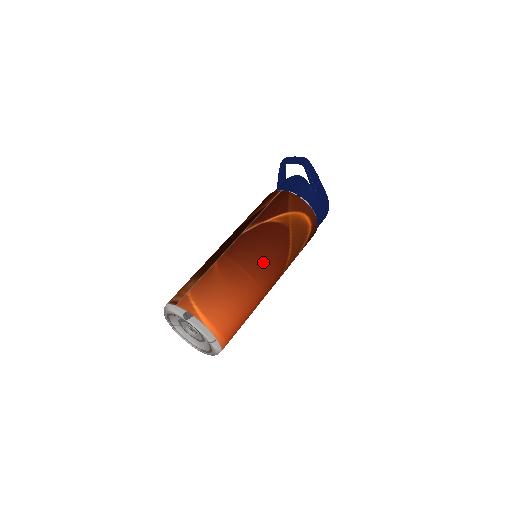
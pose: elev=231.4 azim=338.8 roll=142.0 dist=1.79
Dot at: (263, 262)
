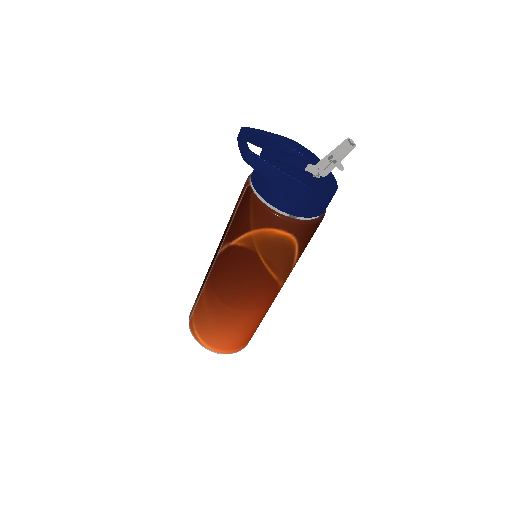
Dot at: (238, 293)
